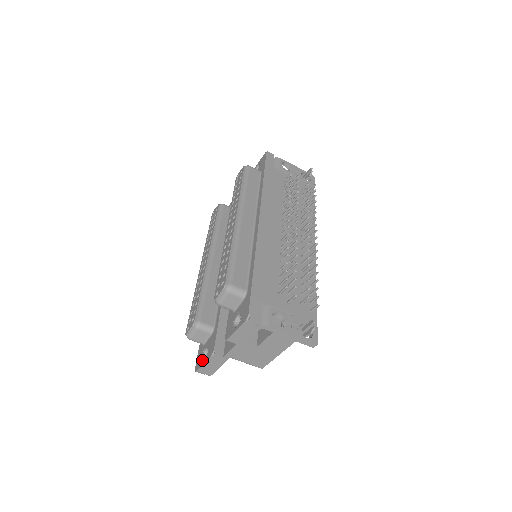
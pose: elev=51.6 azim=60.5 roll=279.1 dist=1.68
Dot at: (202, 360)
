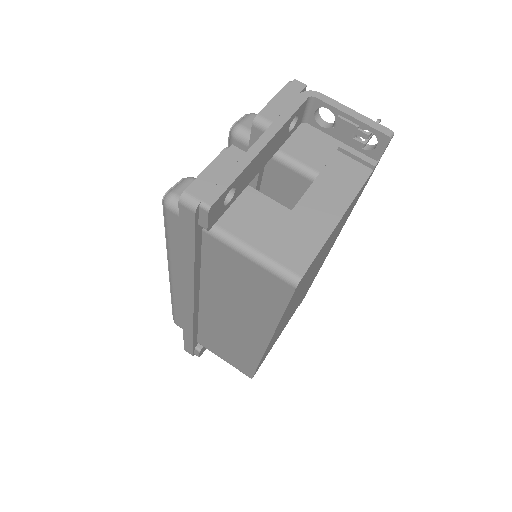
Dot at: occluded
